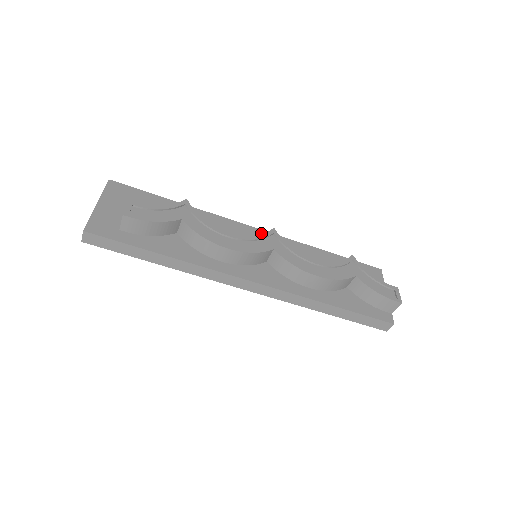
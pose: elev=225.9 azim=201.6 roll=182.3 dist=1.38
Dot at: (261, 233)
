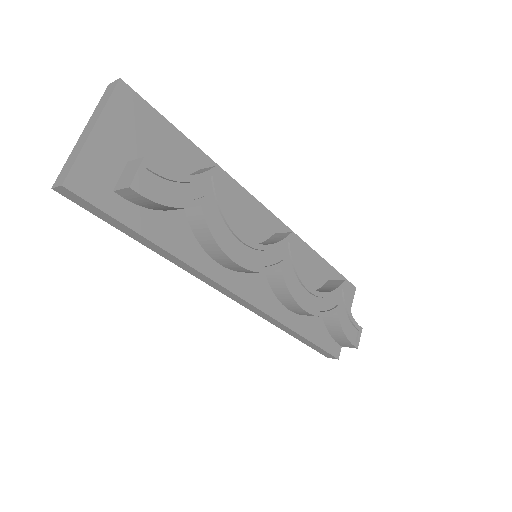
Dot at: (273, 221)
